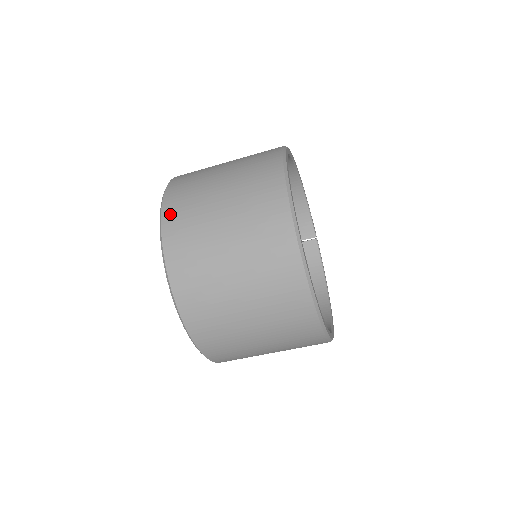
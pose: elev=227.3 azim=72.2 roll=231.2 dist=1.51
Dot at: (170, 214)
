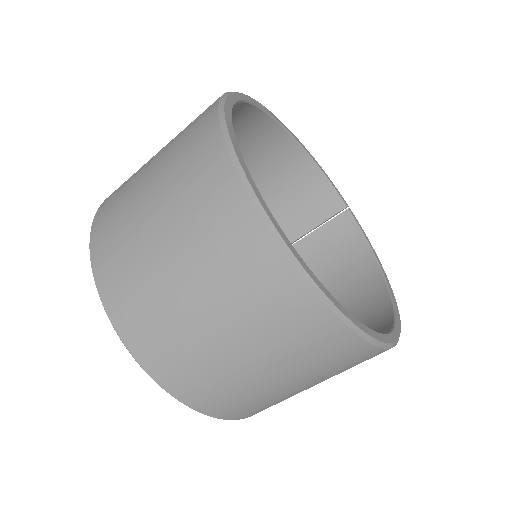
Dot at: (98, 235)
